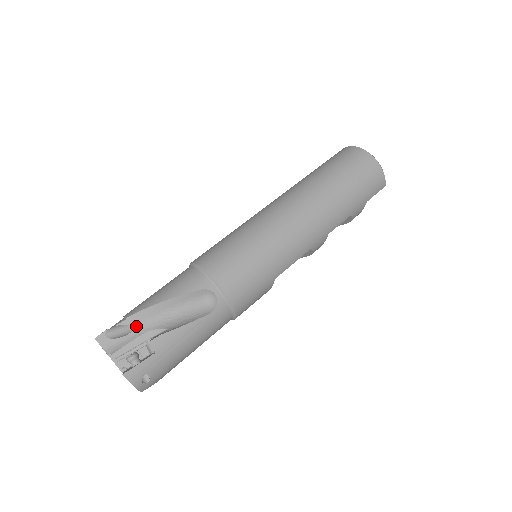
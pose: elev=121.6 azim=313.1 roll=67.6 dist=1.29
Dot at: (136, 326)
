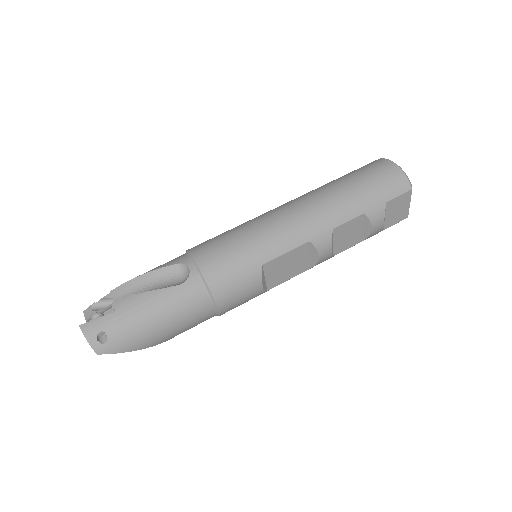
Dot at: (116, 299)
